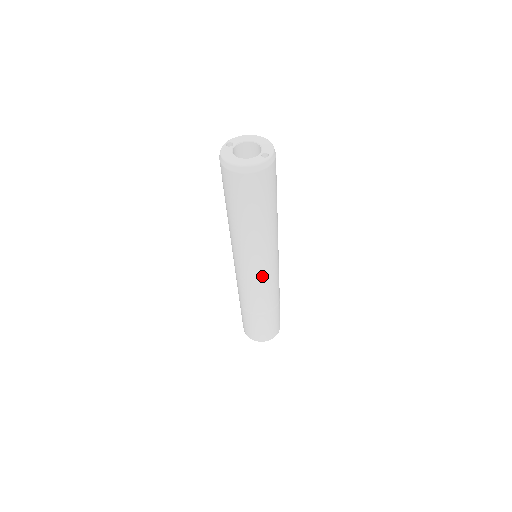
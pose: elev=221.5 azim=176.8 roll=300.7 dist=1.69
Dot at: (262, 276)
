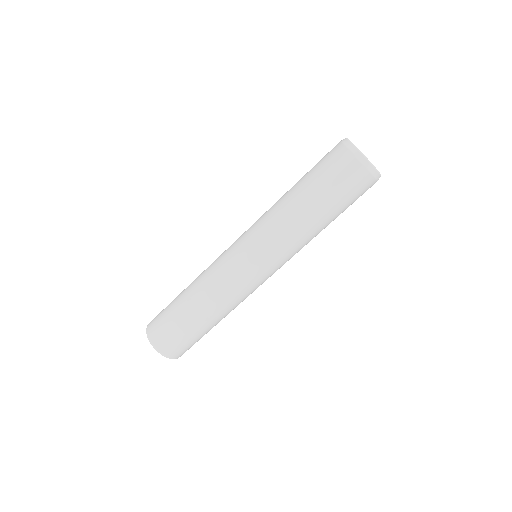
Dot at: (239, 256)
